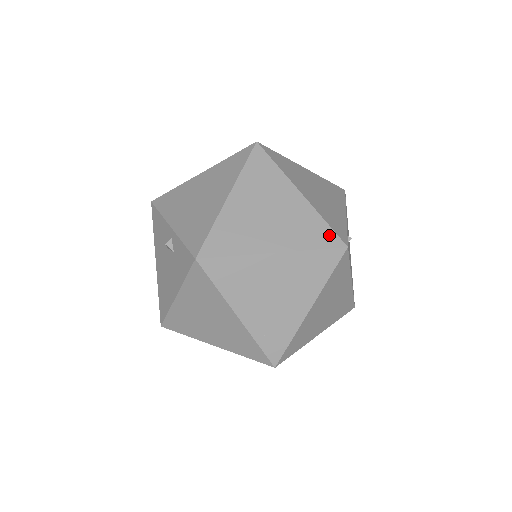
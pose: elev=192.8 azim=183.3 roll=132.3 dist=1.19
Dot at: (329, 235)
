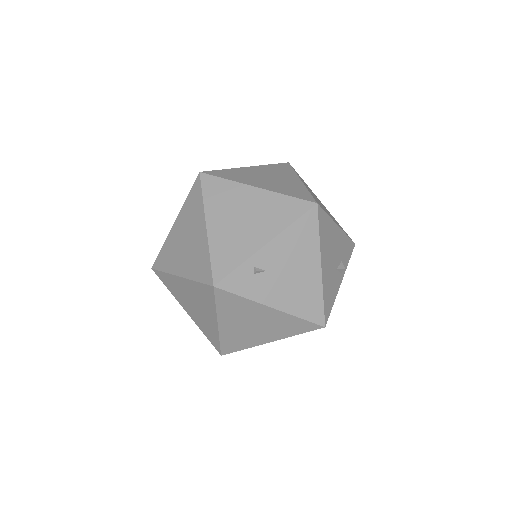
Dot at: (208, 271)
